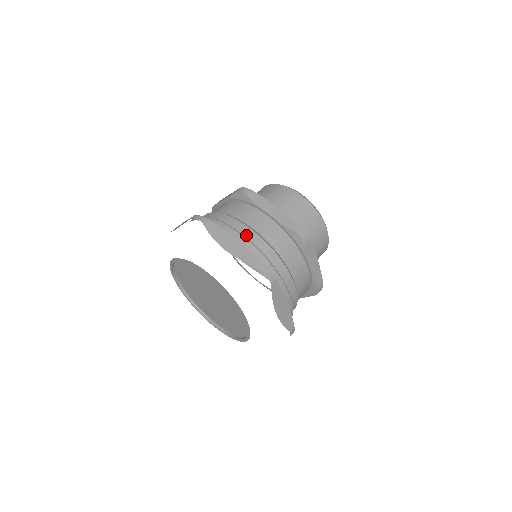
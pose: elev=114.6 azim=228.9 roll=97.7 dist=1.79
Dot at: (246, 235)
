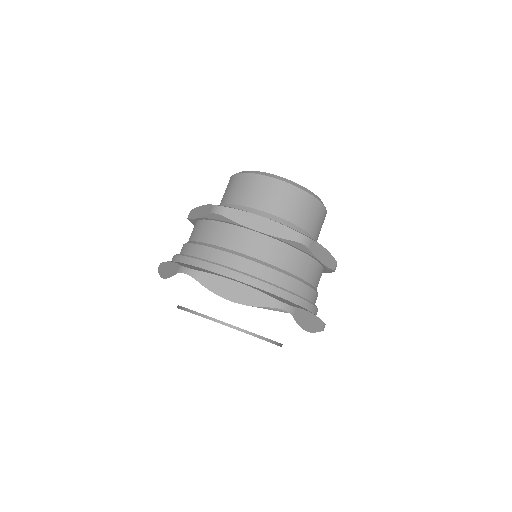
Dot at: (244, 269)
